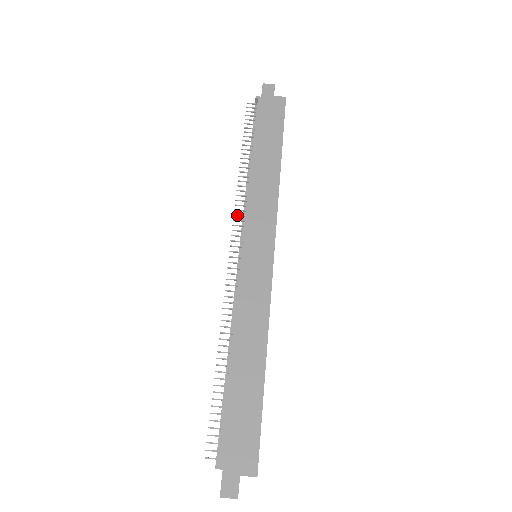
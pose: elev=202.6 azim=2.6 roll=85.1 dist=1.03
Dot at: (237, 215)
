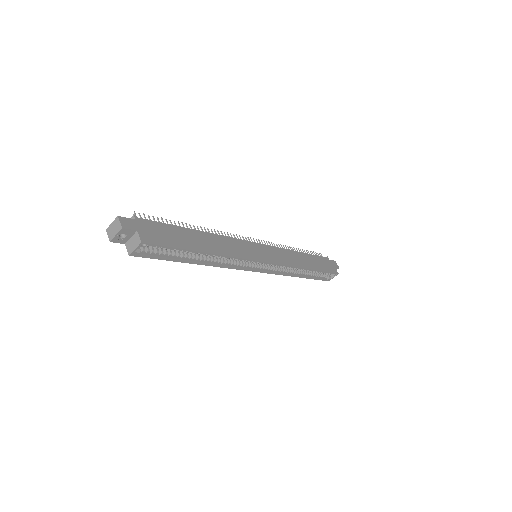
Dot at: occluded
